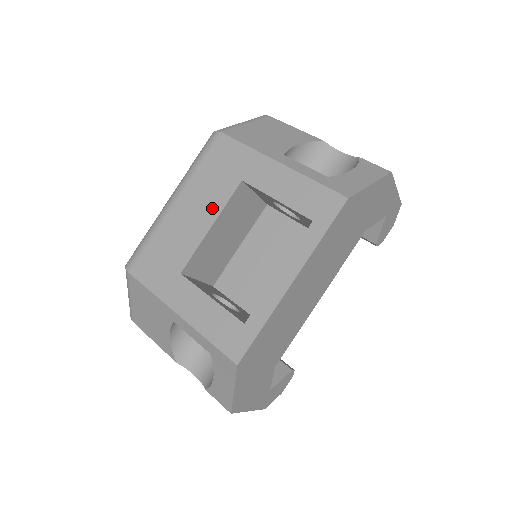
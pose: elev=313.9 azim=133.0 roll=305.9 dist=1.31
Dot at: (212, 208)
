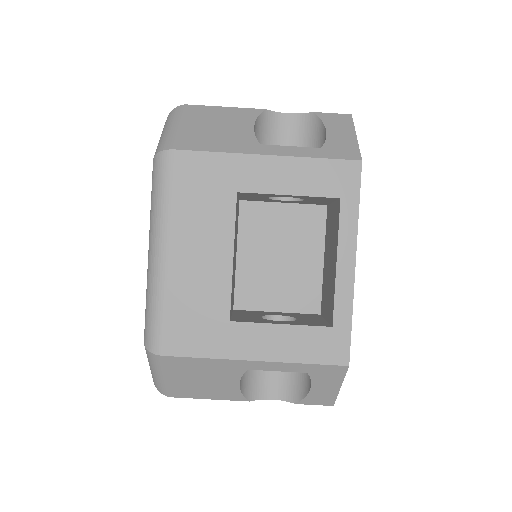
Dot at: (221, 237)
